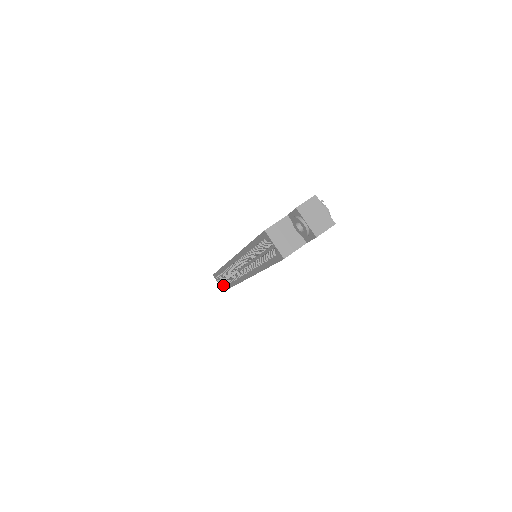
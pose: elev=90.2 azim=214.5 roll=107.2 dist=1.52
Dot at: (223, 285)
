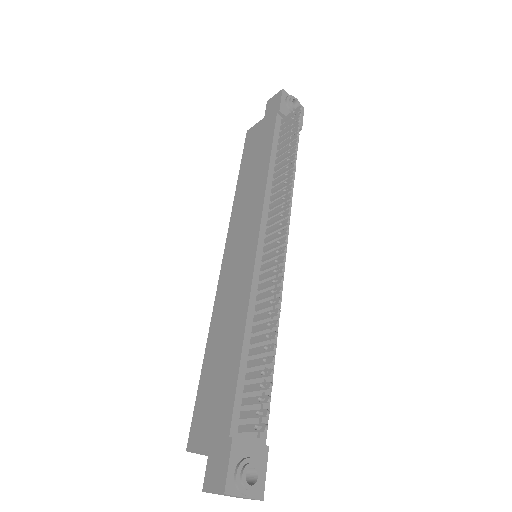
Dot at: occluded
